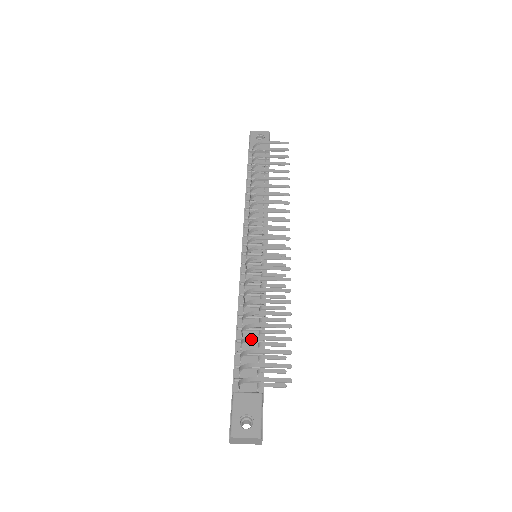
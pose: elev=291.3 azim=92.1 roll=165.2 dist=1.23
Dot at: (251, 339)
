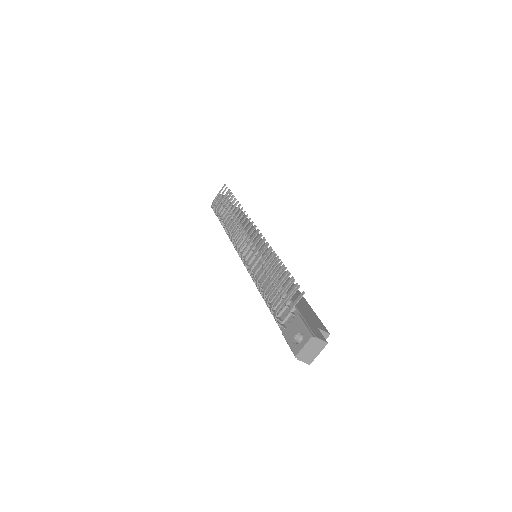
Dot at: (264, 293)
